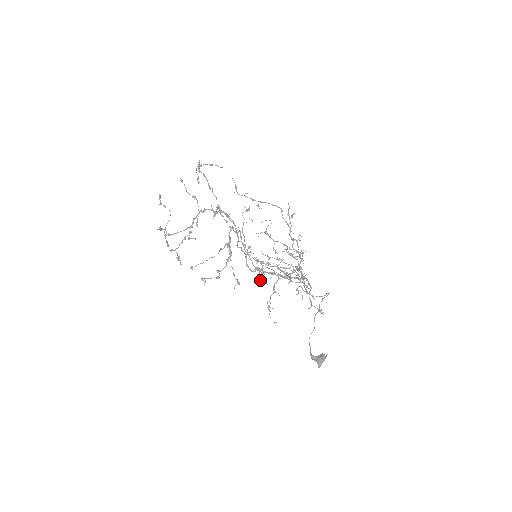
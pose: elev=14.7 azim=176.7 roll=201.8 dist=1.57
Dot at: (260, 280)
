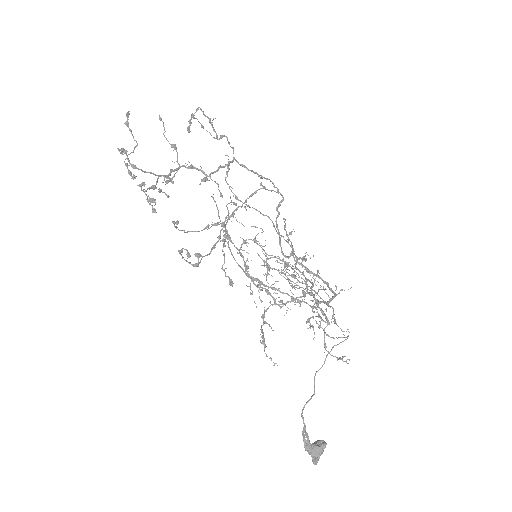
Dot at: (262, 289)
